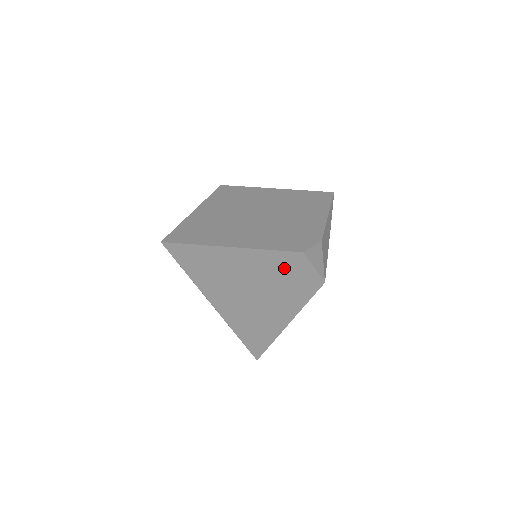
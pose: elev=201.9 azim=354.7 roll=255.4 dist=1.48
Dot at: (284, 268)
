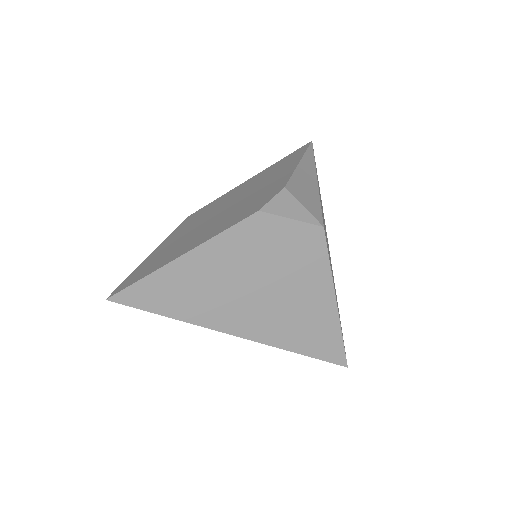
Dot at: (258, 243)
